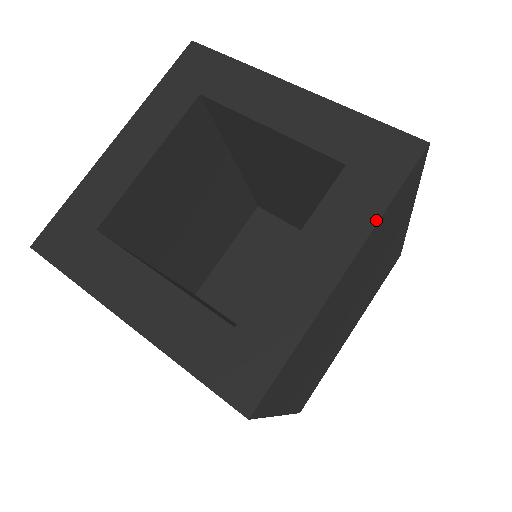
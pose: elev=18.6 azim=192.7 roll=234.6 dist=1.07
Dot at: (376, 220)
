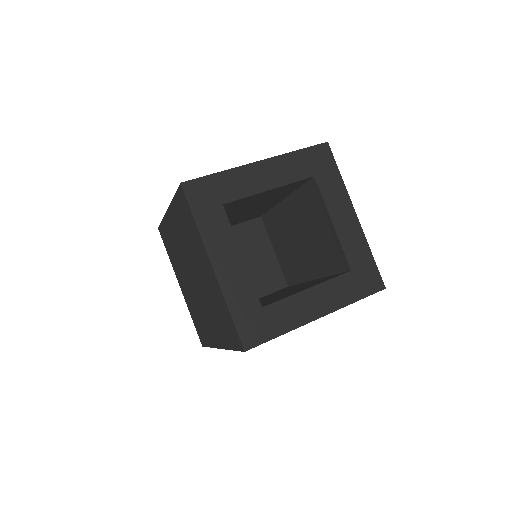
Dot at: (346, 305)
